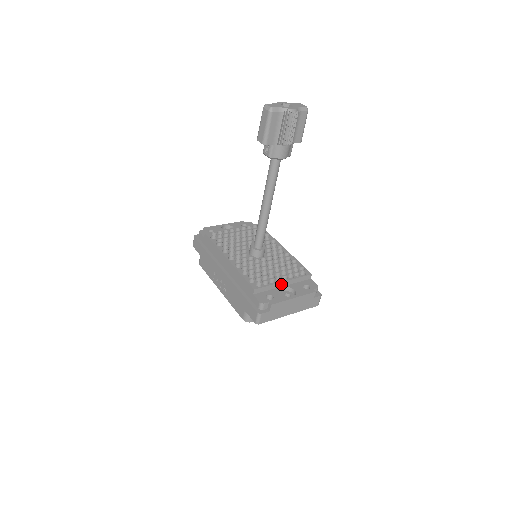
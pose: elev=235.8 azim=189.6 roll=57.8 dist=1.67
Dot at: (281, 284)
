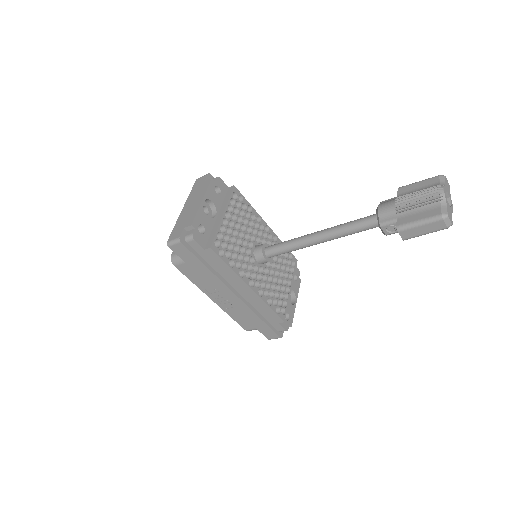
Dot at: (288, 292)
